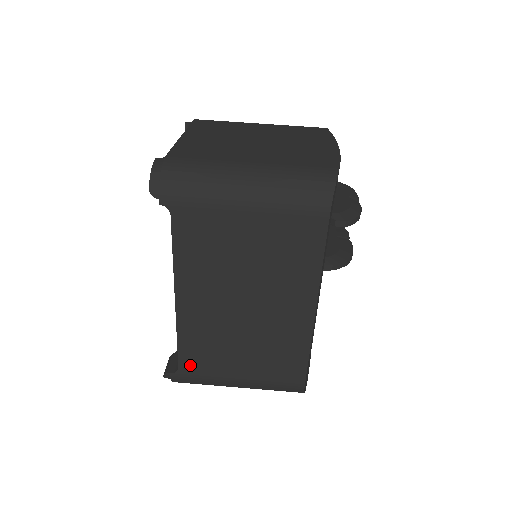
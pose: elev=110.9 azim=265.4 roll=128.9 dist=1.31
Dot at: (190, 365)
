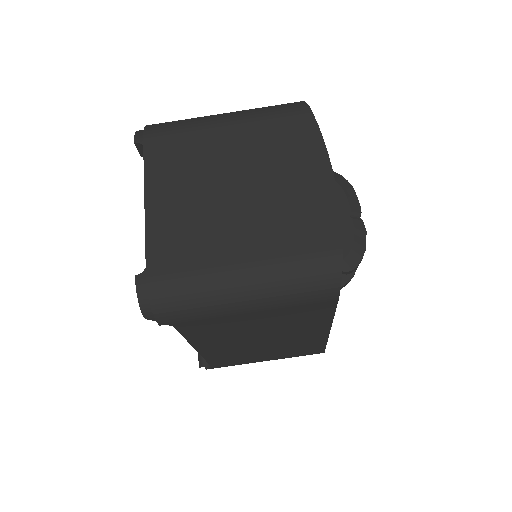
Dot at: (221, 364)
